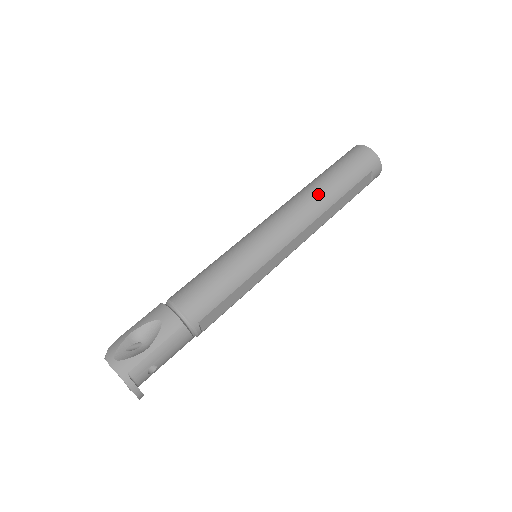
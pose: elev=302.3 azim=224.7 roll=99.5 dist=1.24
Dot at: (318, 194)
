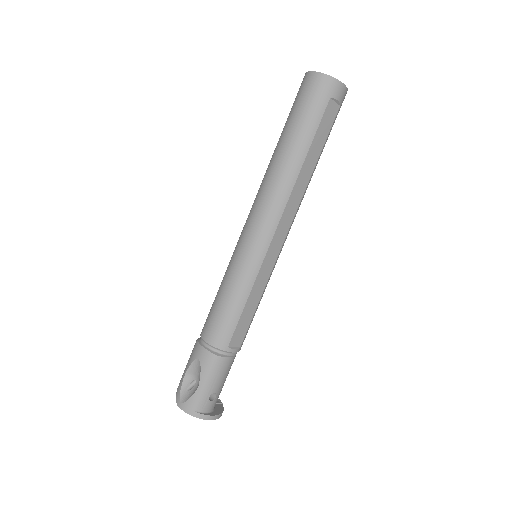
Dot at: (280, 166)
